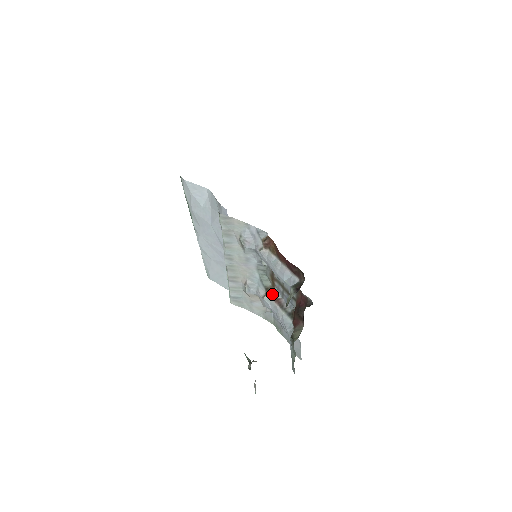
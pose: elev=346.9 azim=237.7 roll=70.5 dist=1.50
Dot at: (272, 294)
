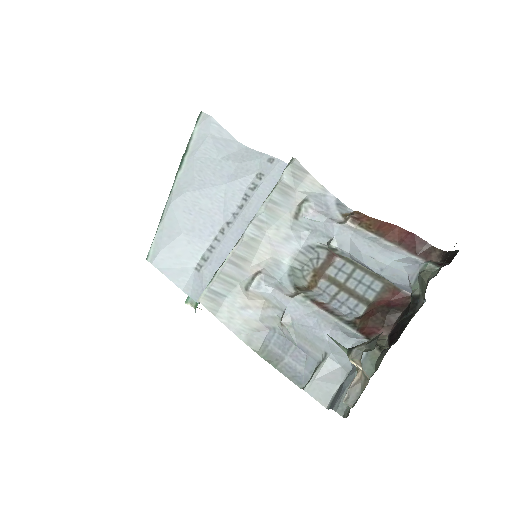
Dot at: (310, 295)
